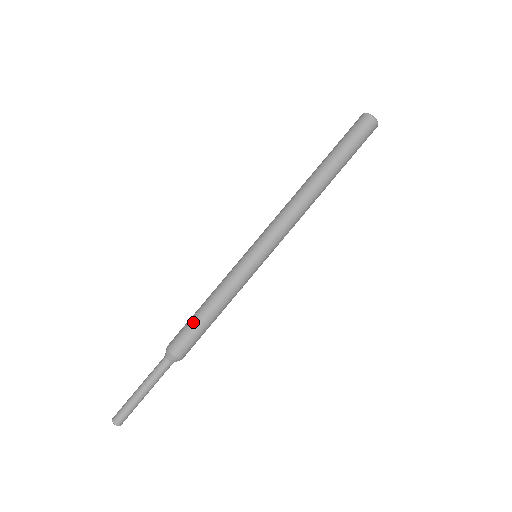
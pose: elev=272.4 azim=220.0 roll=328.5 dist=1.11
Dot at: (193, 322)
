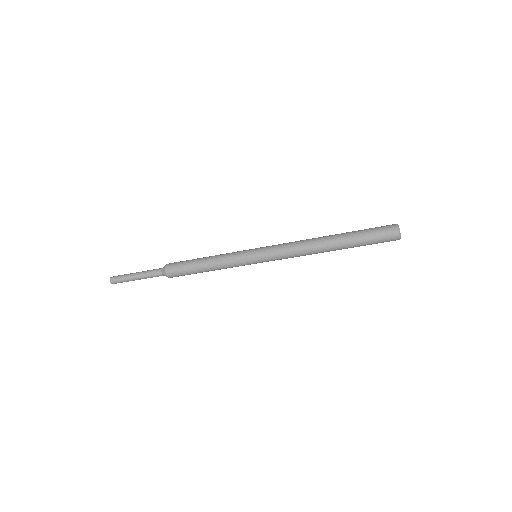
Dot at: (190, 264)
